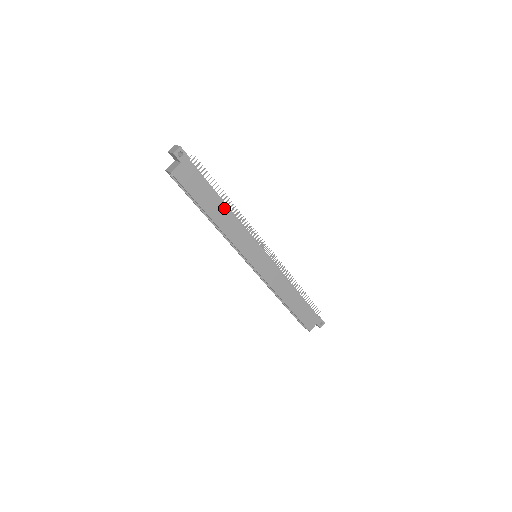
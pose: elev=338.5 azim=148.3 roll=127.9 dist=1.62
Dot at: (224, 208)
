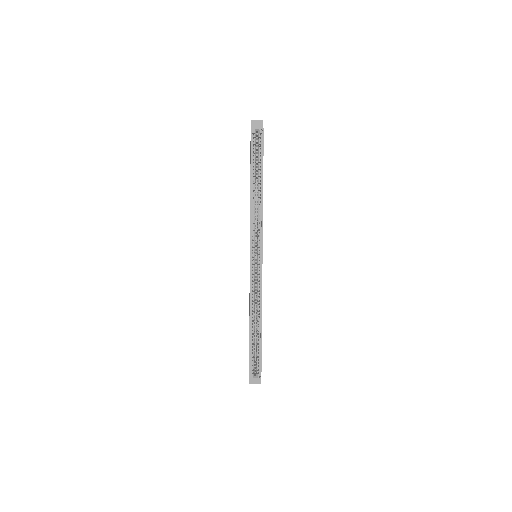
Dot at: occluded
